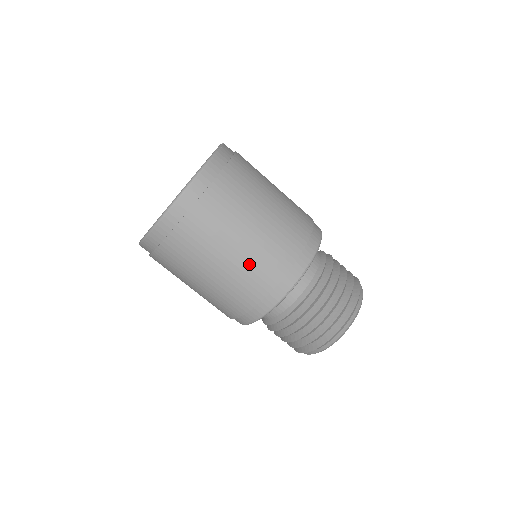
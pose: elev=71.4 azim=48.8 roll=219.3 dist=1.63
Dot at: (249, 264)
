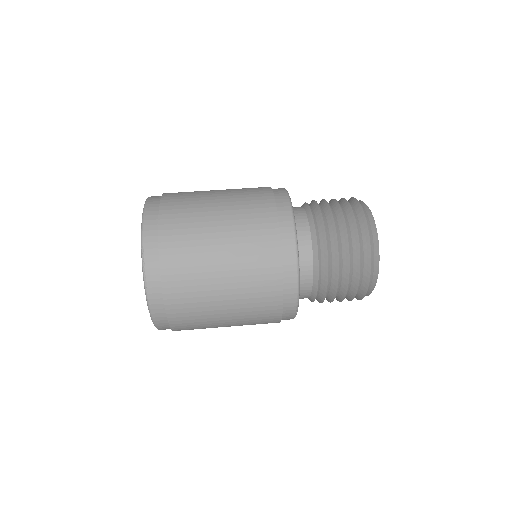
Dot at: occluded
